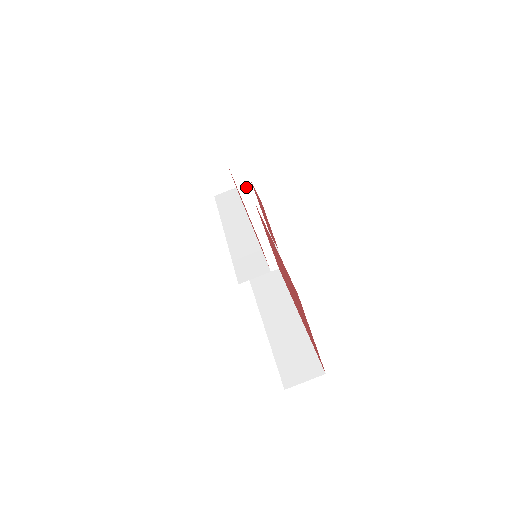
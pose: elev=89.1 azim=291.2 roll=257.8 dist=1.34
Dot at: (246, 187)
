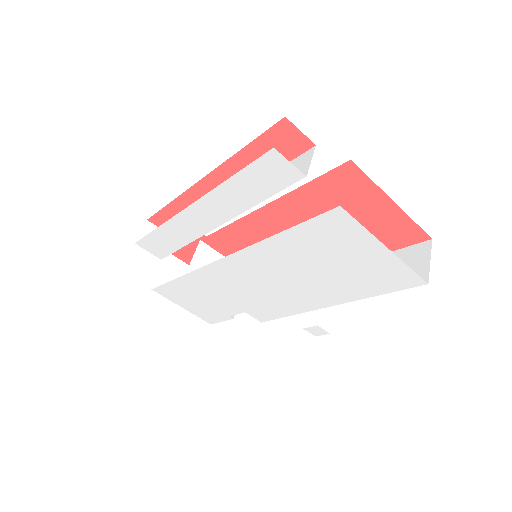
Dot at: (170, 262)
